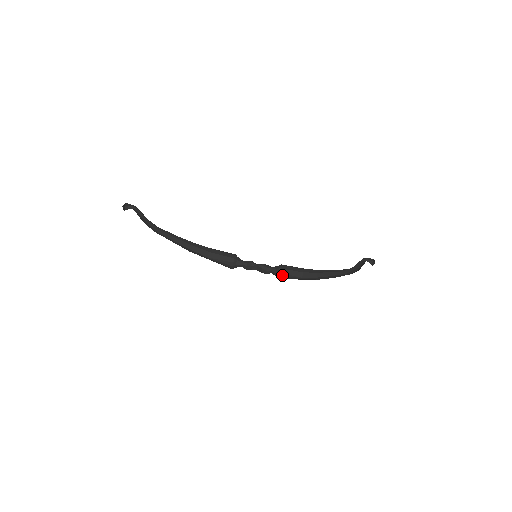
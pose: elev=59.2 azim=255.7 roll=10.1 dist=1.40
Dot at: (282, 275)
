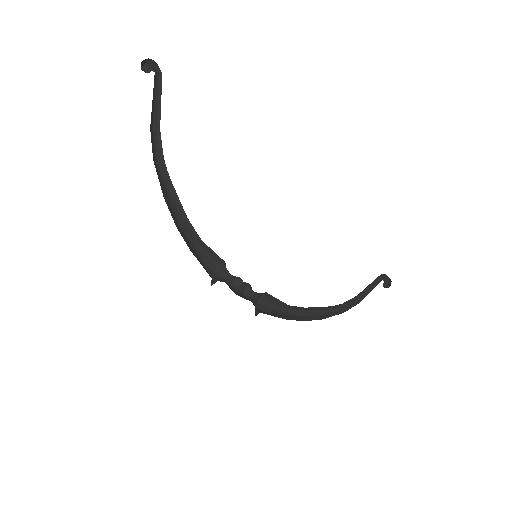
Dot at: (264, 299)
